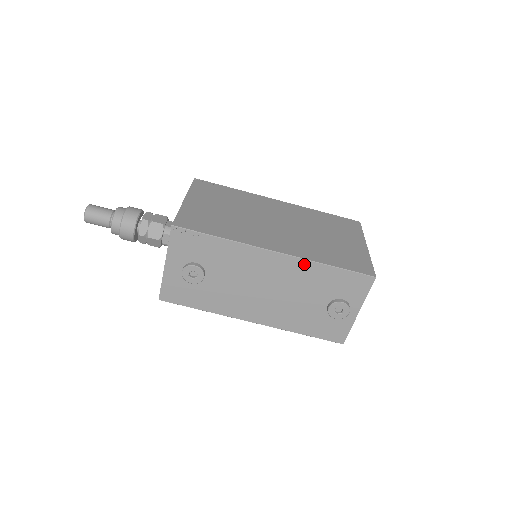
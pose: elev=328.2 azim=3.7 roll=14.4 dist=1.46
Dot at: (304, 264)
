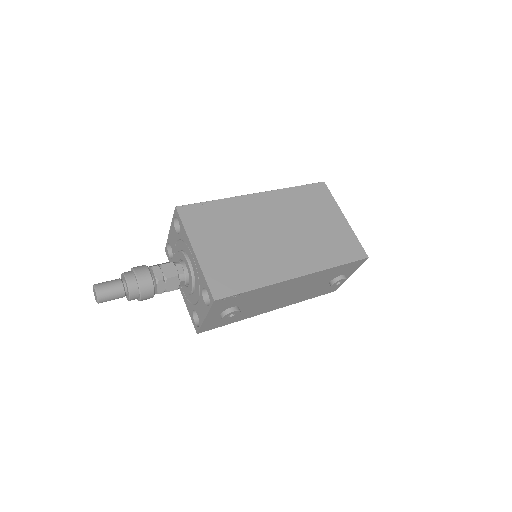
Dot at: (318, 273)
